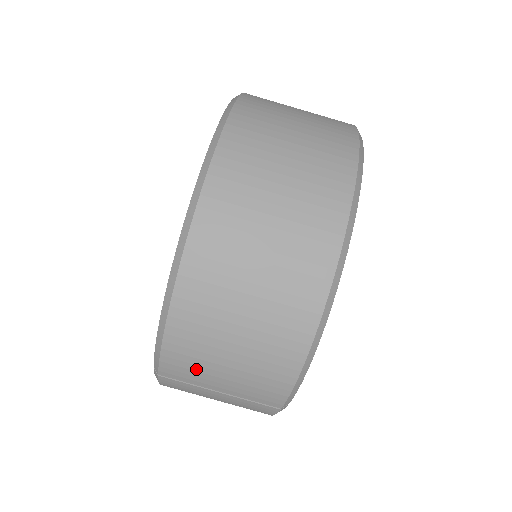
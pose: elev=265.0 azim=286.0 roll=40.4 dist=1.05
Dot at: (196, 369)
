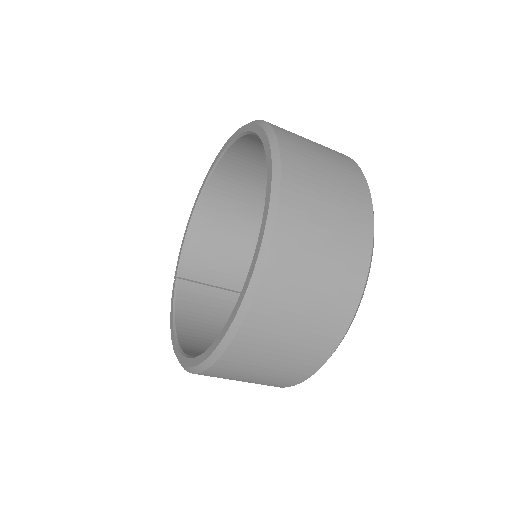
Dot at: occluded
